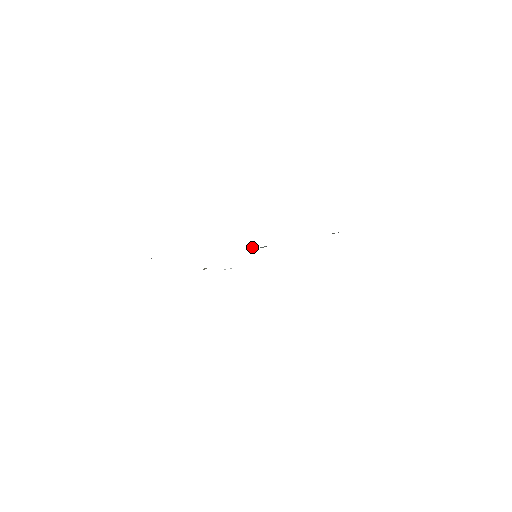
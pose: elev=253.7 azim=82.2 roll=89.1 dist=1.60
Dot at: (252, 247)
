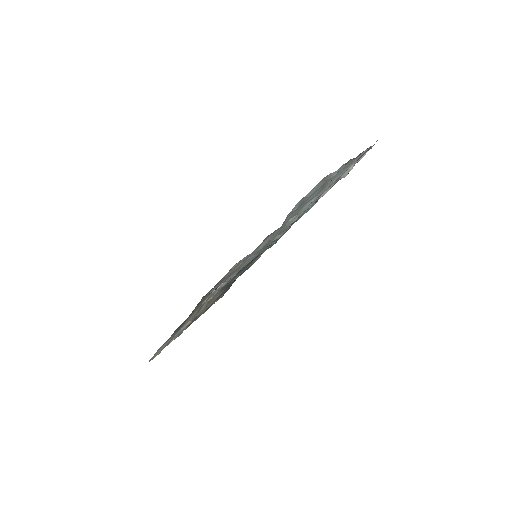
Dot at: (271, 244)
